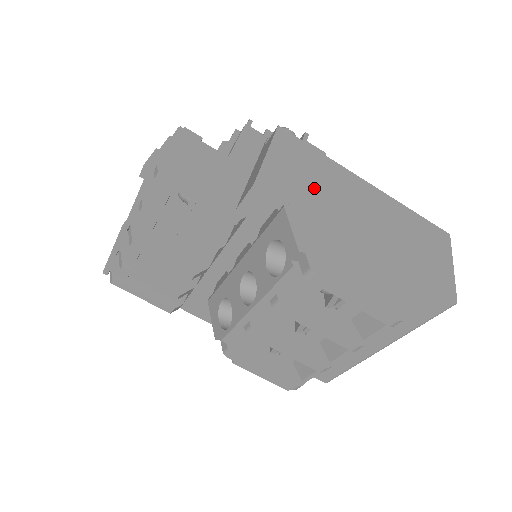
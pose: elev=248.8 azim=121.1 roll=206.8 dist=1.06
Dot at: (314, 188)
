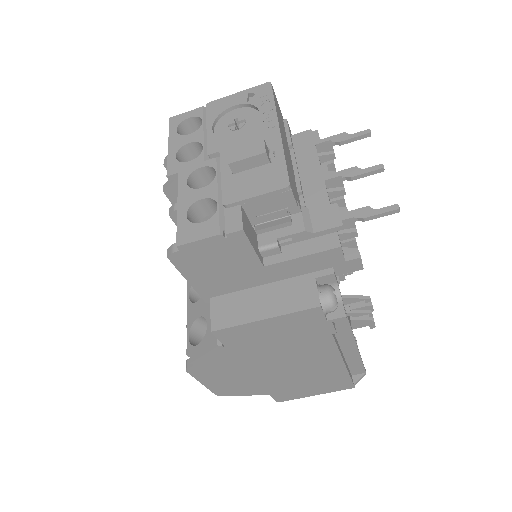
Dot at: (270, 346)
